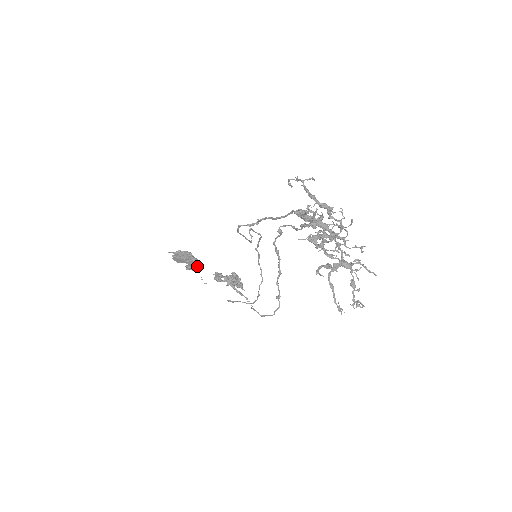
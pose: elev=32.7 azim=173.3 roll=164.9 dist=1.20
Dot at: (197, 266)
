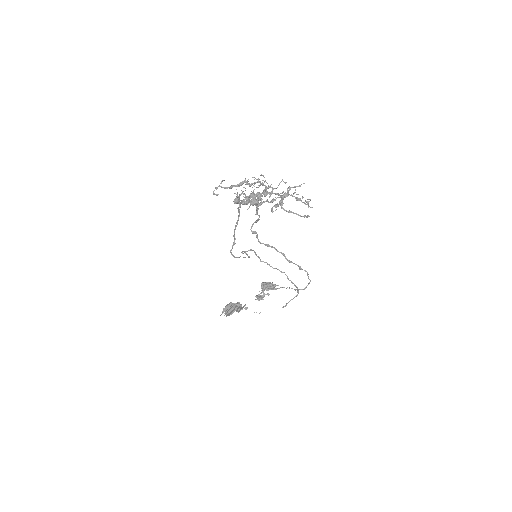
Dot at: (245, 309)
